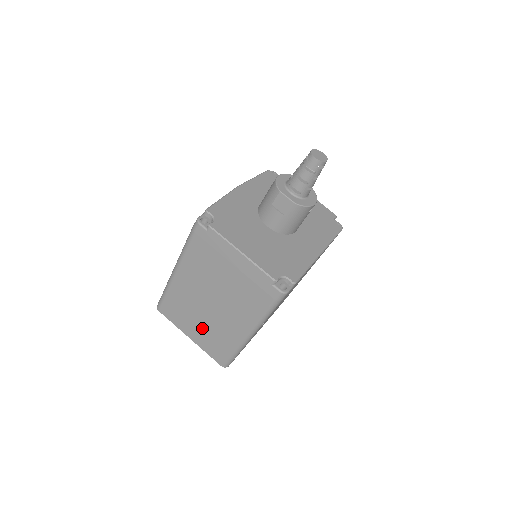
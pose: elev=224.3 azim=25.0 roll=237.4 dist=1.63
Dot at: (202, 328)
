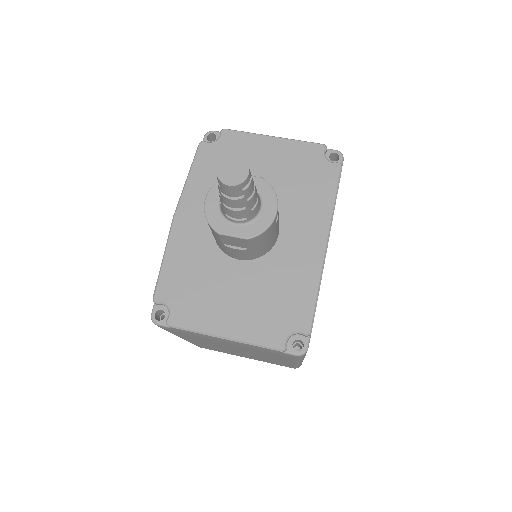
Dot at: occluded
